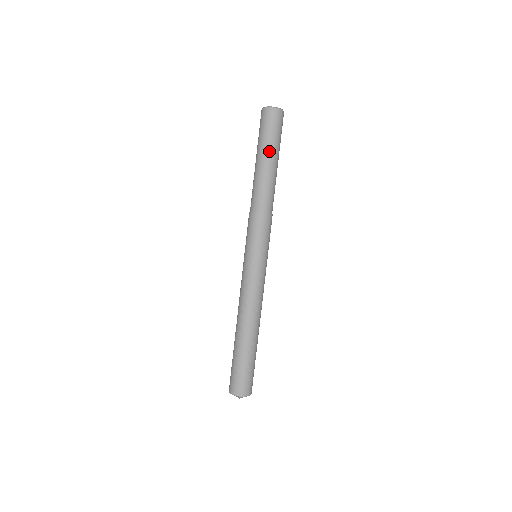
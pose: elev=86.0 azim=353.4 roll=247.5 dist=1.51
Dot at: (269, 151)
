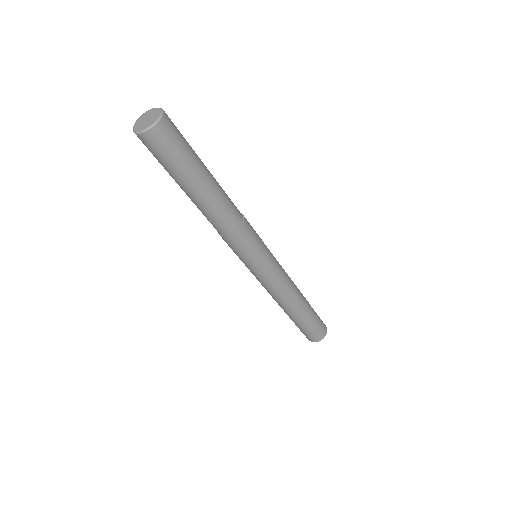
Dot at: (196, 172)
